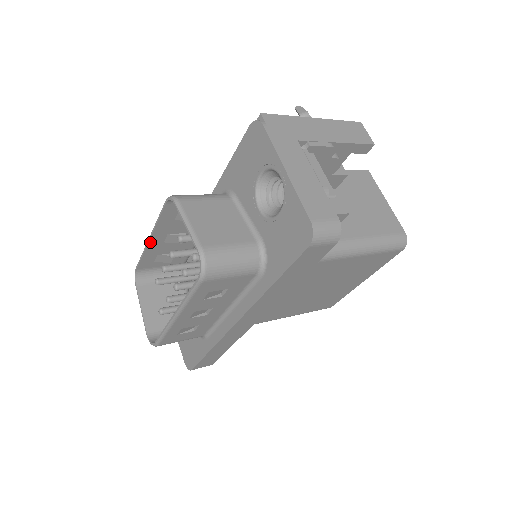
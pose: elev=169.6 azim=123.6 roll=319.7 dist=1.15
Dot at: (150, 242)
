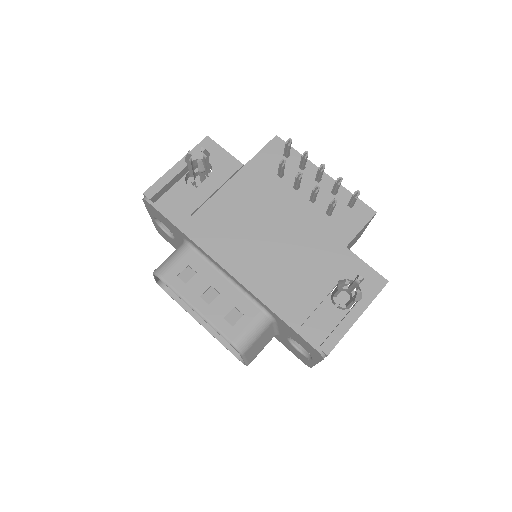
Dot at: (193, 308)
